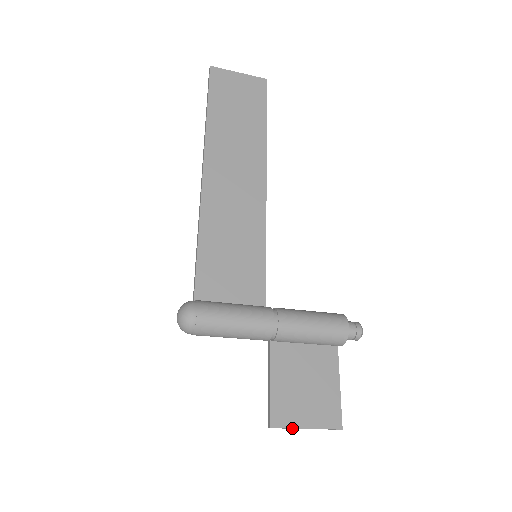
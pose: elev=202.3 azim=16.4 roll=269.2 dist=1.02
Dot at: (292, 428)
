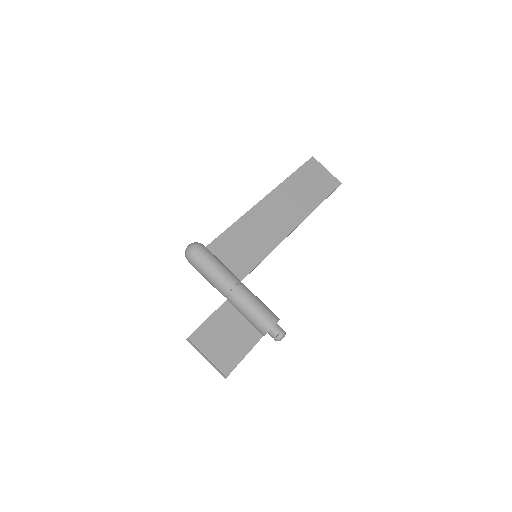
Dot at: (199, 350)
